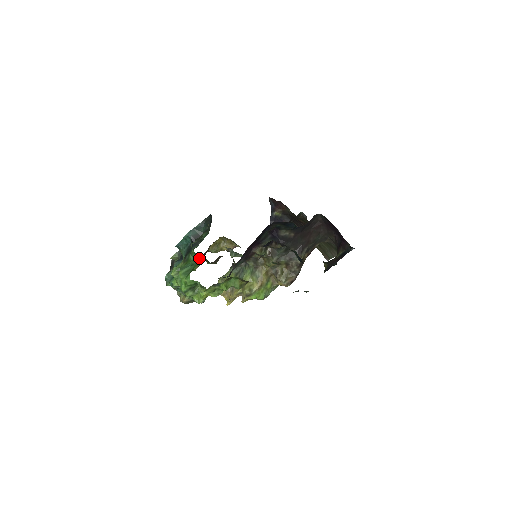
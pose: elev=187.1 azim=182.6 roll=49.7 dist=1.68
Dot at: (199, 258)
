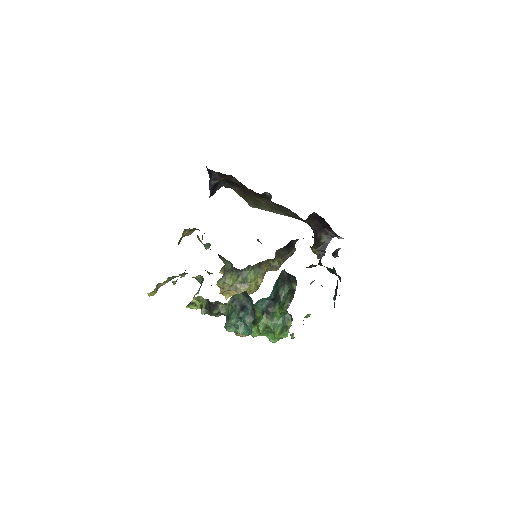
Dot at: (286, 313)
